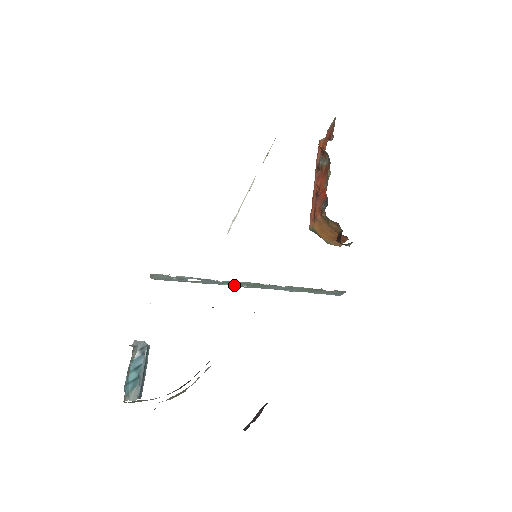
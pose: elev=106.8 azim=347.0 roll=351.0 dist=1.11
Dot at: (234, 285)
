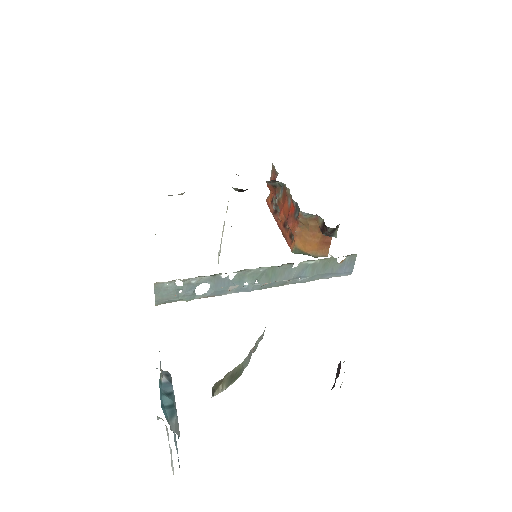
Dot at: (246, 287)
